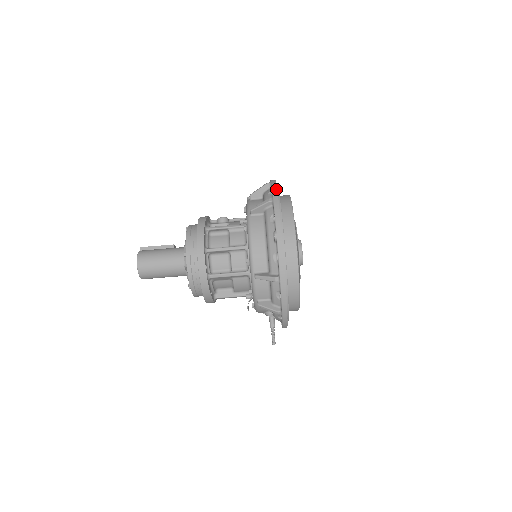
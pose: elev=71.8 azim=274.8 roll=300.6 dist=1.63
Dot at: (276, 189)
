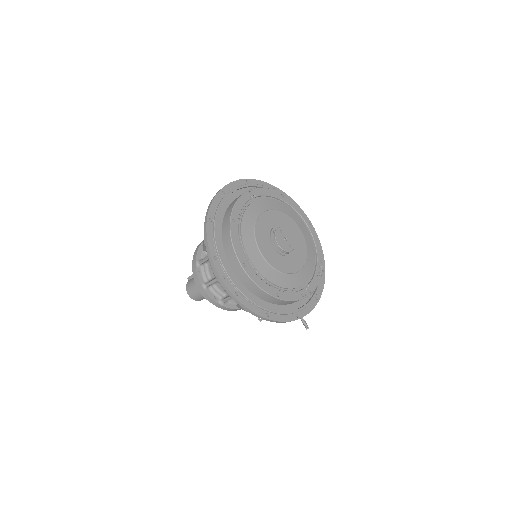
Dot at: (205, 225)
